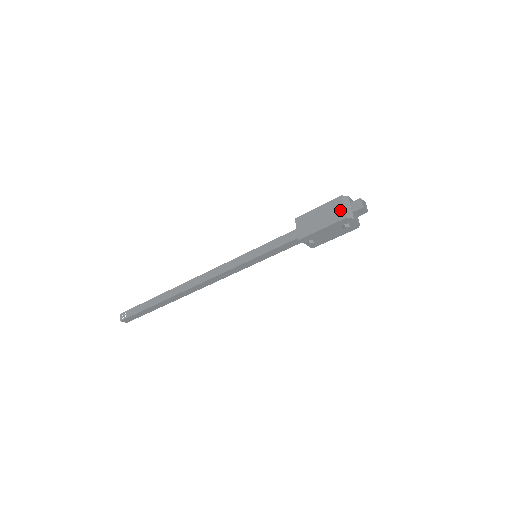
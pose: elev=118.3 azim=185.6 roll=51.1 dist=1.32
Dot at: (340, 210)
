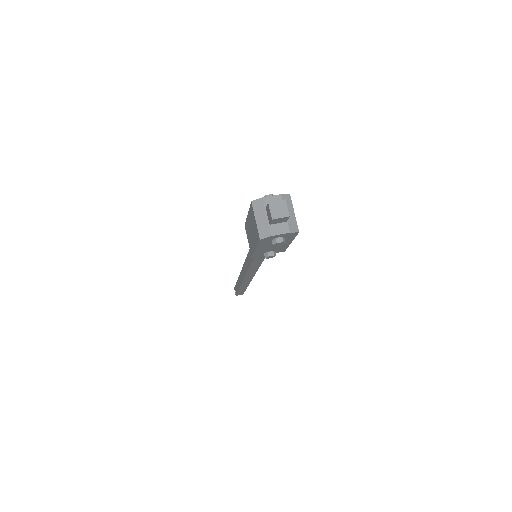
Dot at: (255, 226)
